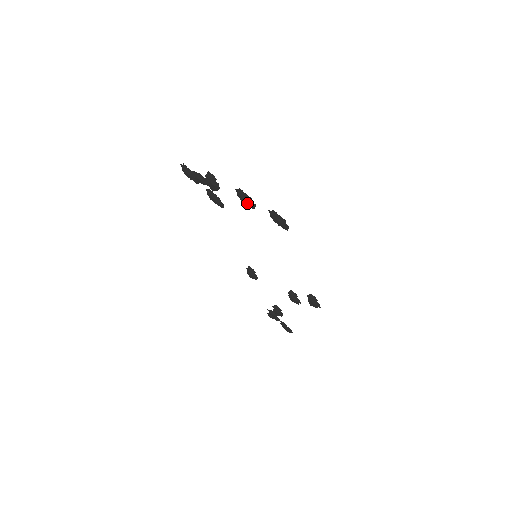
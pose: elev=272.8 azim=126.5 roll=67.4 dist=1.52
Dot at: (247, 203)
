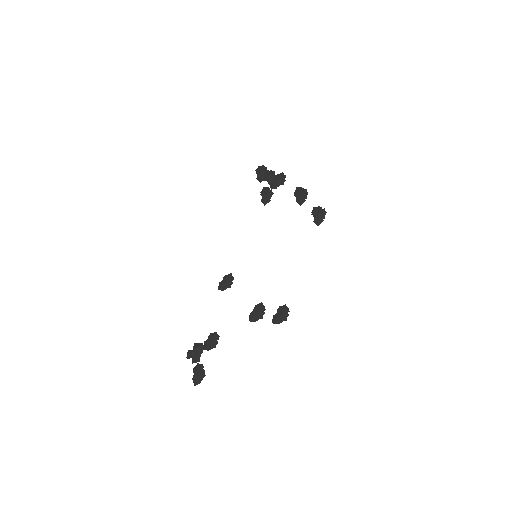
Dot at: (300, 197)
